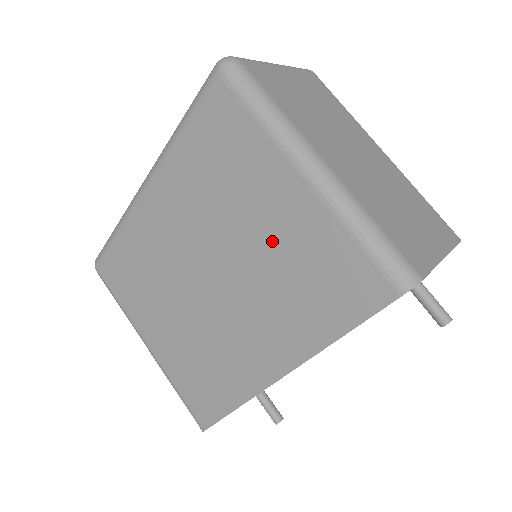
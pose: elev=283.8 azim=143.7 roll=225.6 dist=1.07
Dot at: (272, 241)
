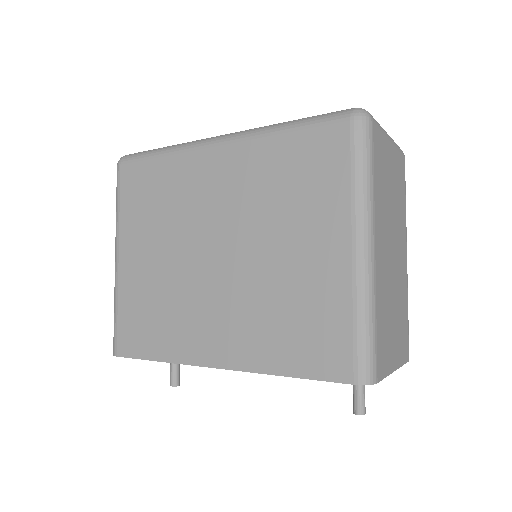
Dot at: (290, 270)
